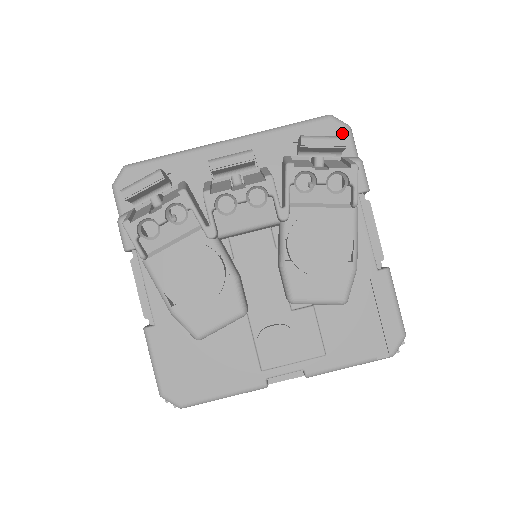
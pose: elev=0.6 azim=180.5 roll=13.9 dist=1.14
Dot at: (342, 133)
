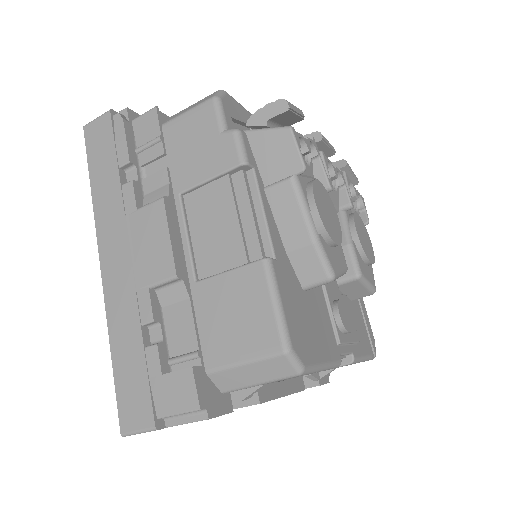
Dot at: occluded
